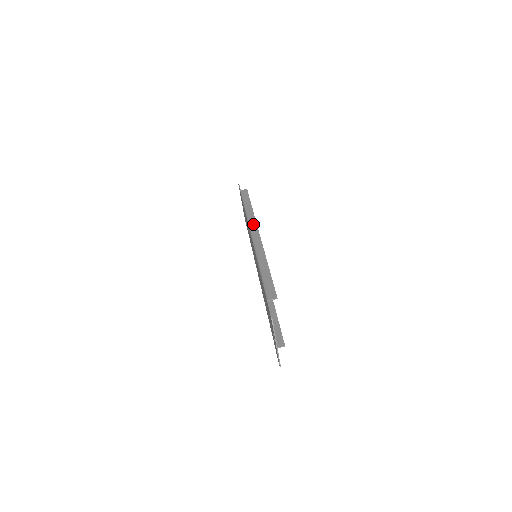
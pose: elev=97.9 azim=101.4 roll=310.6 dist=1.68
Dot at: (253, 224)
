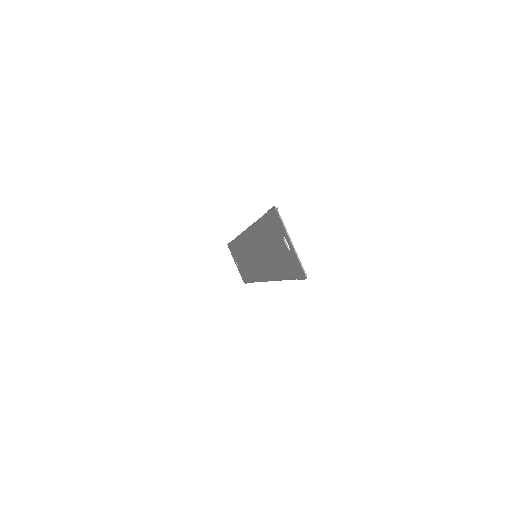
Dot at: occluded
